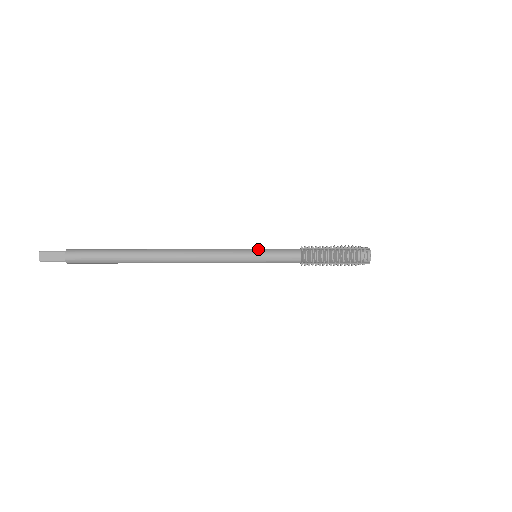
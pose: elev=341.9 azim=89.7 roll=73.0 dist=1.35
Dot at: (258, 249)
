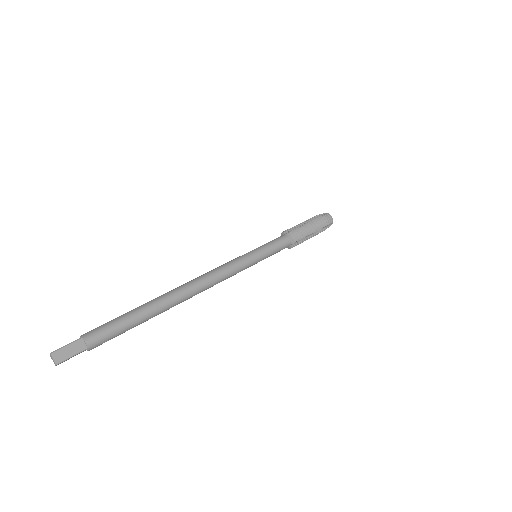
Dot at: (256, 249)
